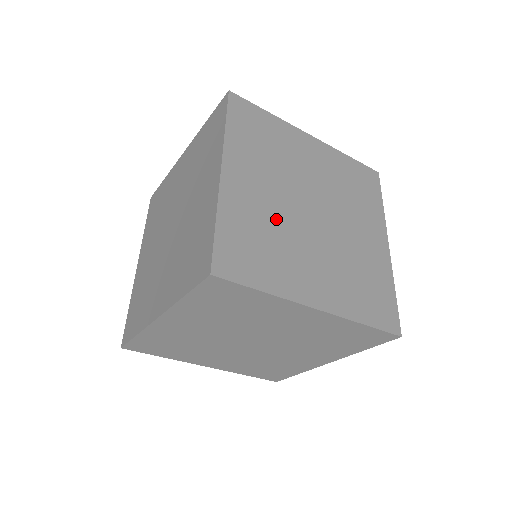
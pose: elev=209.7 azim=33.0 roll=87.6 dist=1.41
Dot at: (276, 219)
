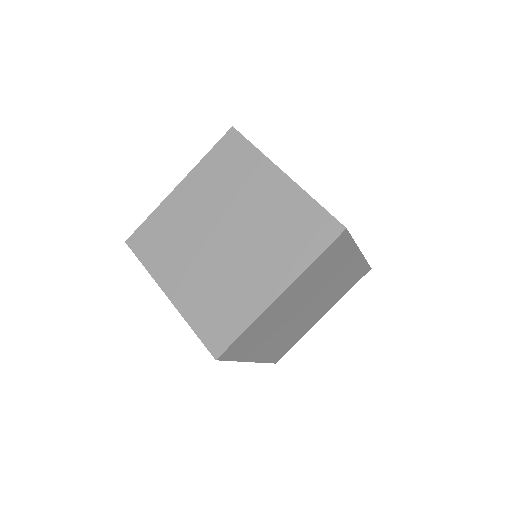
Dot at: (212, 278)
